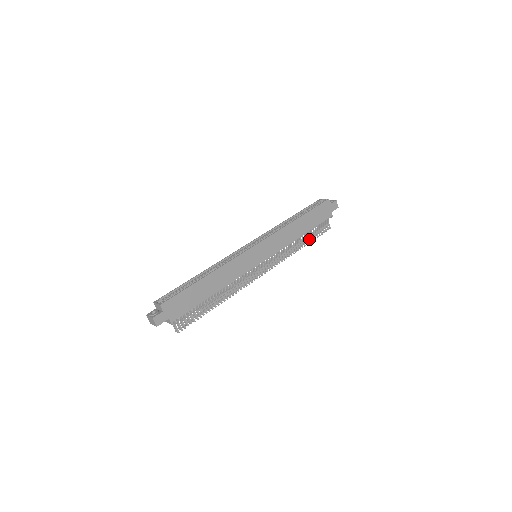
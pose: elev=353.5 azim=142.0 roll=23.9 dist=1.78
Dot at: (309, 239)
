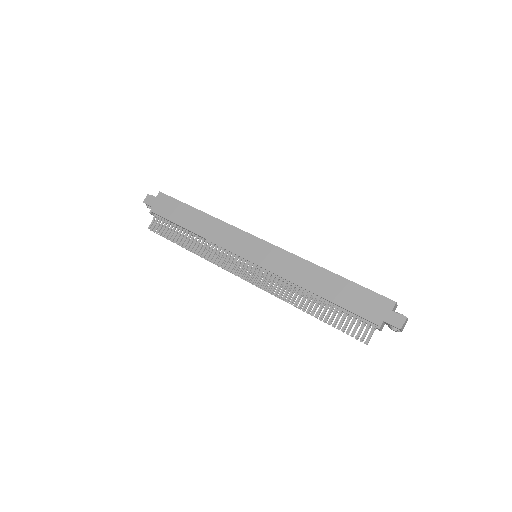
Dot at: occluded
